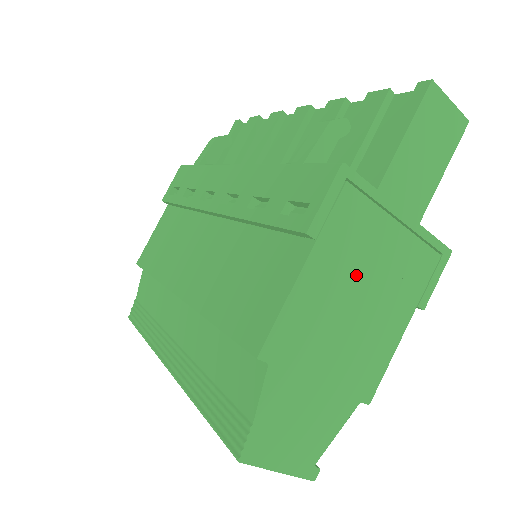
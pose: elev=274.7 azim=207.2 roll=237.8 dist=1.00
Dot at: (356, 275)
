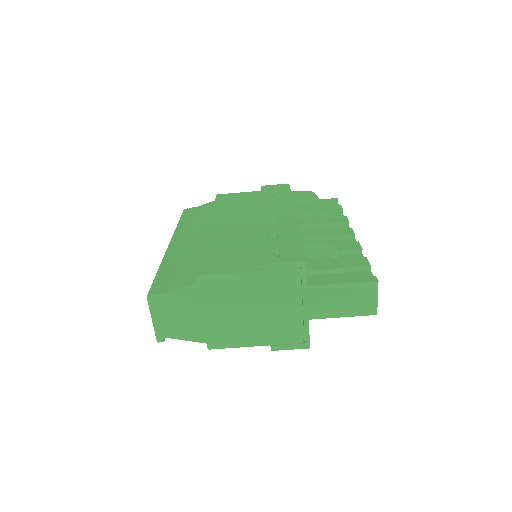
Dot at: (262, 301)
